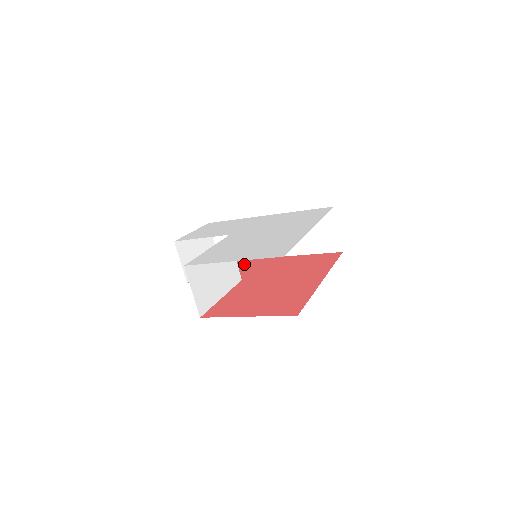
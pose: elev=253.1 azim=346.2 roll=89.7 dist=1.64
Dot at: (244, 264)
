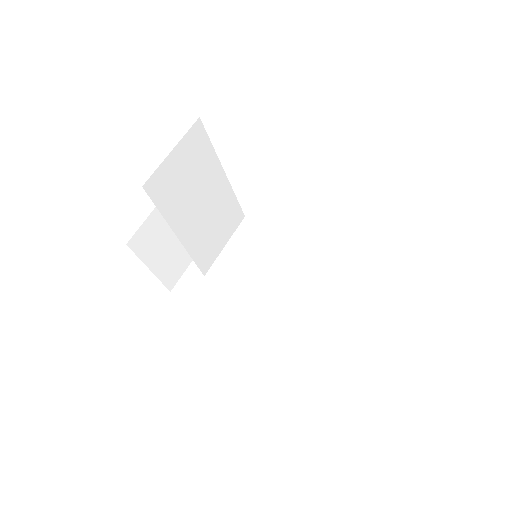
Dot at: occluded
